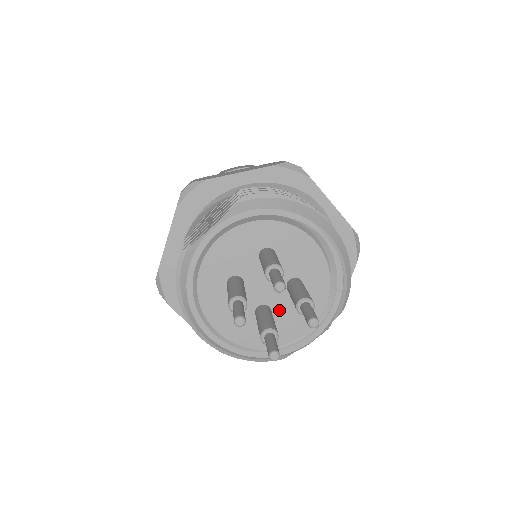
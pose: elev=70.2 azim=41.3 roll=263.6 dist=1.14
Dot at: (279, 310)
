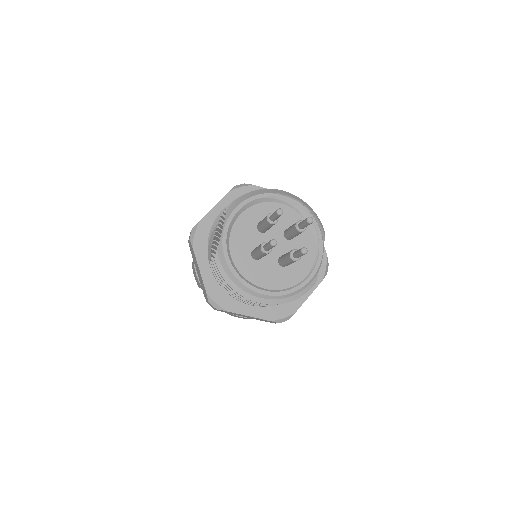
Dot at: occluded
